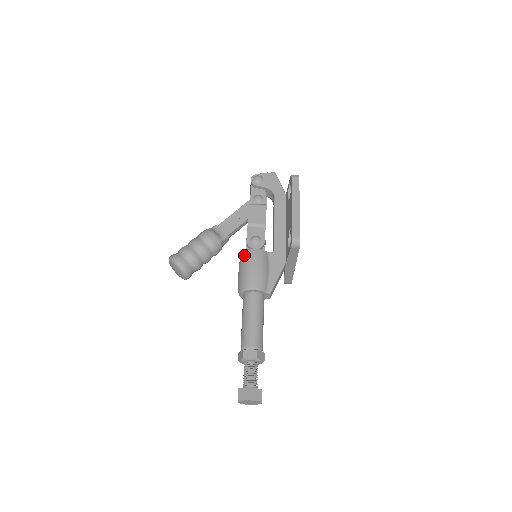
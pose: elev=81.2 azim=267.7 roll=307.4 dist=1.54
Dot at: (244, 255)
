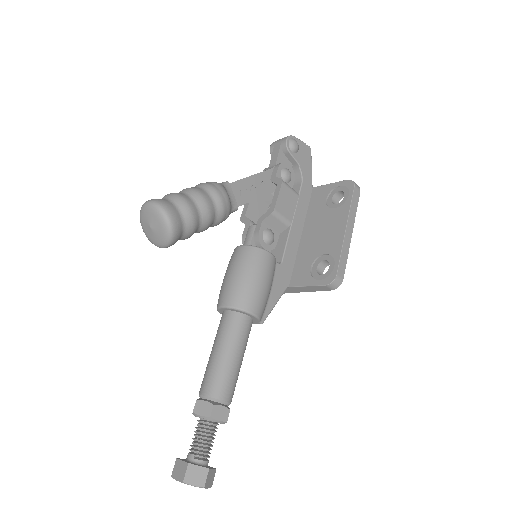
Dot at: (253, 254)
